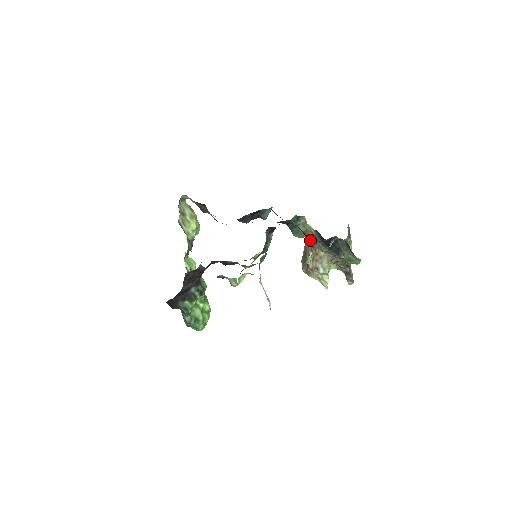
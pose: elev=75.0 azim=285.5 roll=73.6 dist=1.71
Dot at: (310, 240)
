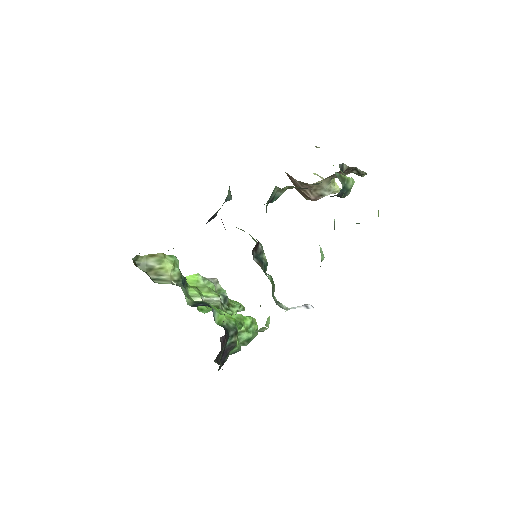
Dot at: (294, 181)
